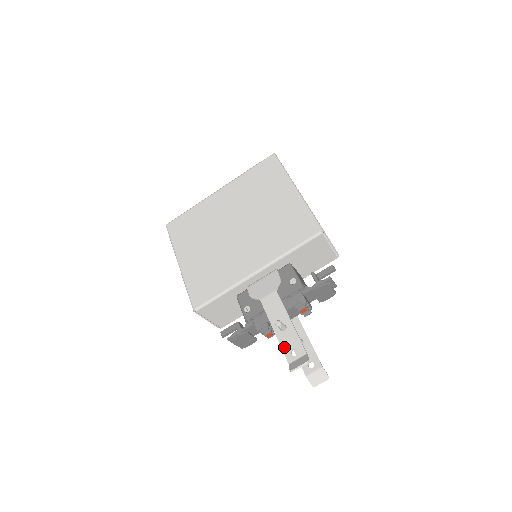
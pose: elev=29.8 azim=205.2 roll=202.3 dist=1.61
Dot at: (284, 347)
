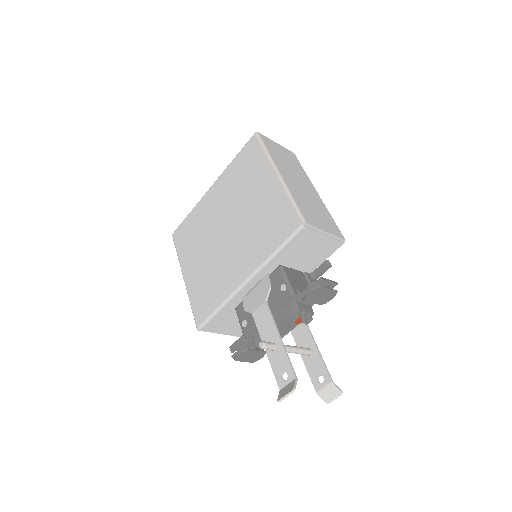
Dot at: (275, 370)
